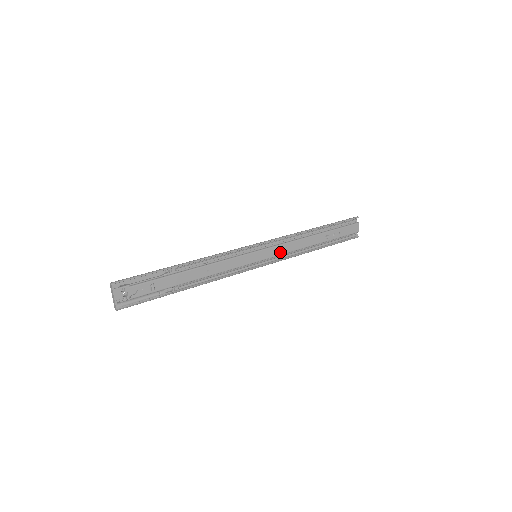
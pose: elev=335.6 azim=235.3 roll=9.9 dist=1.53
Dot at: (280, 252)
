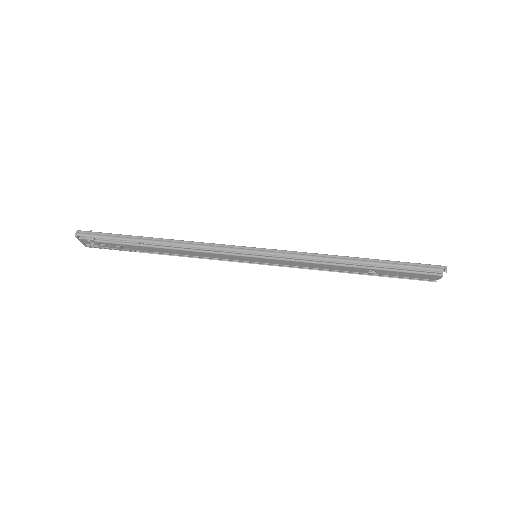
Dot at: (290, 264)
